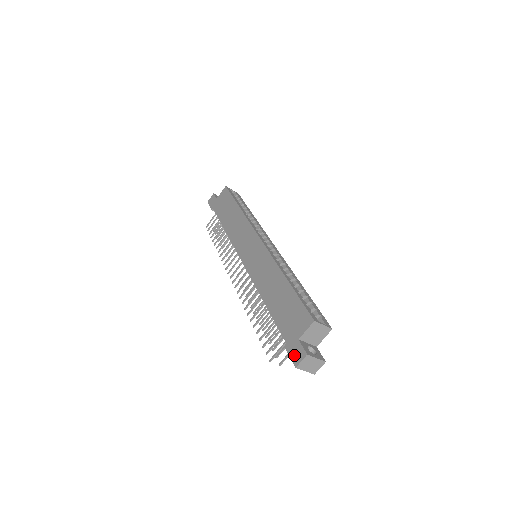
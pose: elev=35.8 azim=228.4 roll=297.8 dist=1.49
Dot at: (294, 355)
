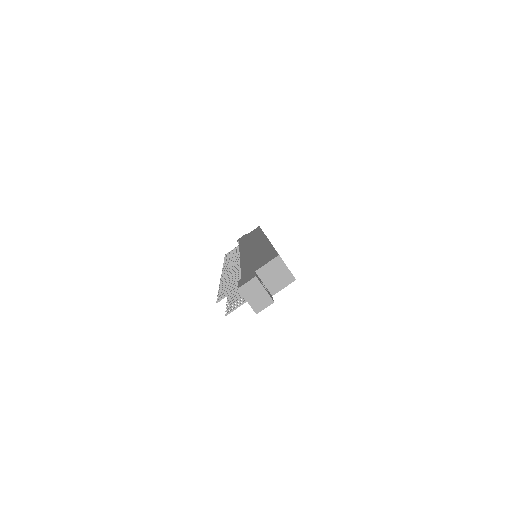
Dot at: (243, 281)
